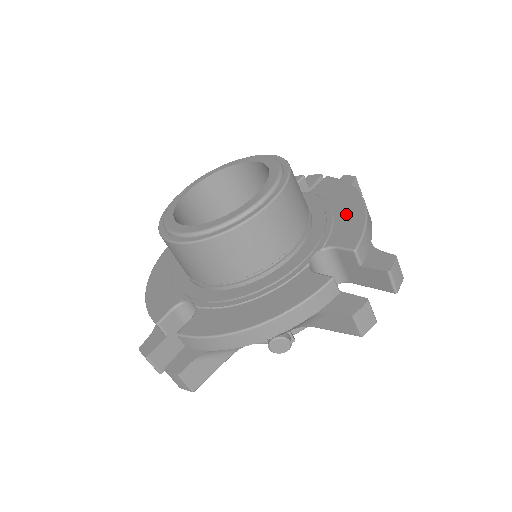
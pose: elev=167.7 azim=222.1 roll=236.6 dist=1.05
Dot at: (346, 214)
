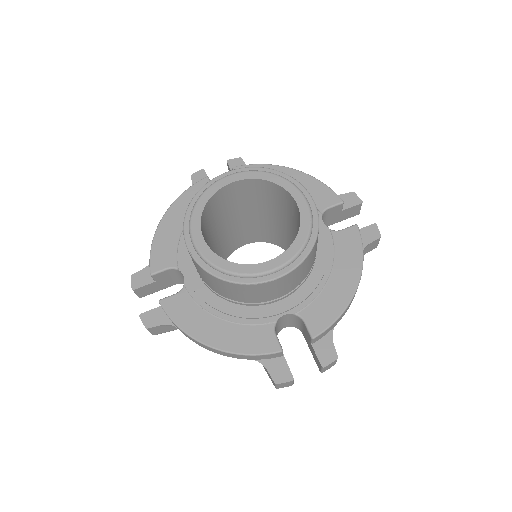
Dot at: (335, 292)
